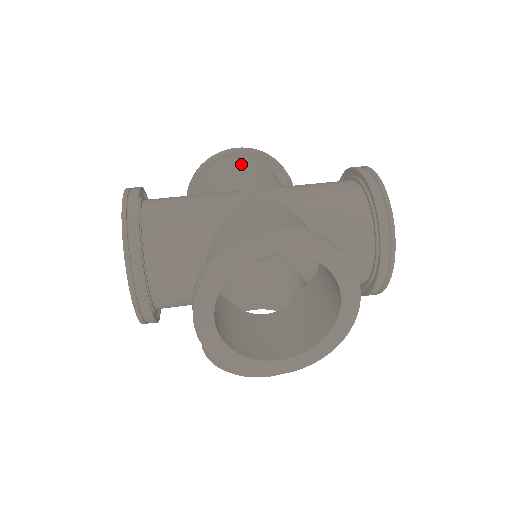
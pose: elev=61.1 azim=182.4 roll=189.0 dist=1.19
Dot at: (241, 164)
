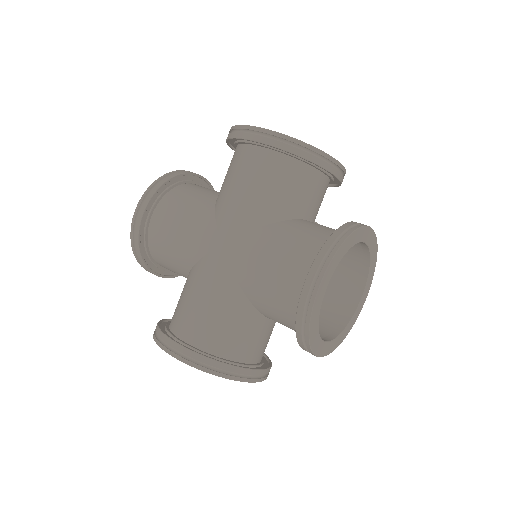
Dot at: (255, 156)
